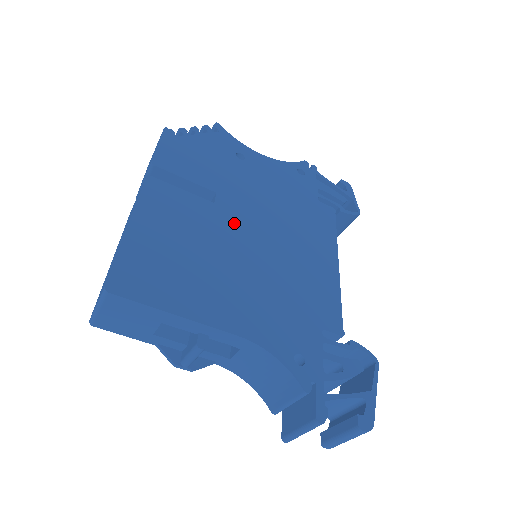
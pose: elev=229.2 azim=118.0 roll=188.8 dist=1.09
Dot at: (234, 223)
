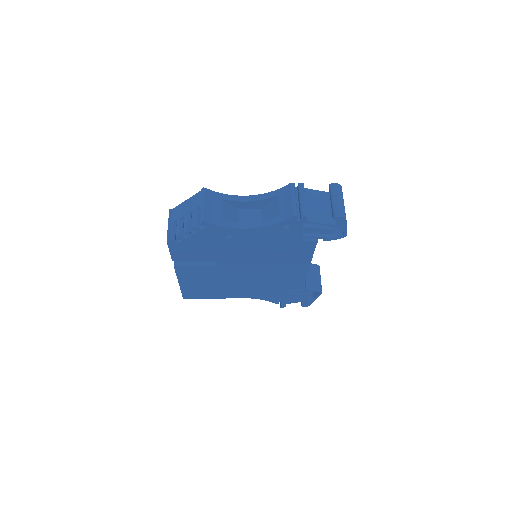
Dot at: (232, 270)
